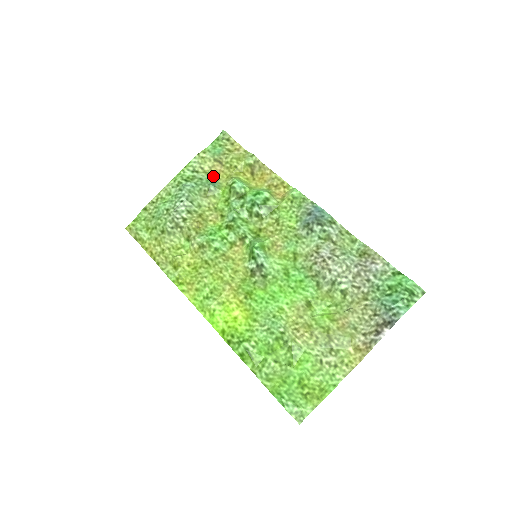
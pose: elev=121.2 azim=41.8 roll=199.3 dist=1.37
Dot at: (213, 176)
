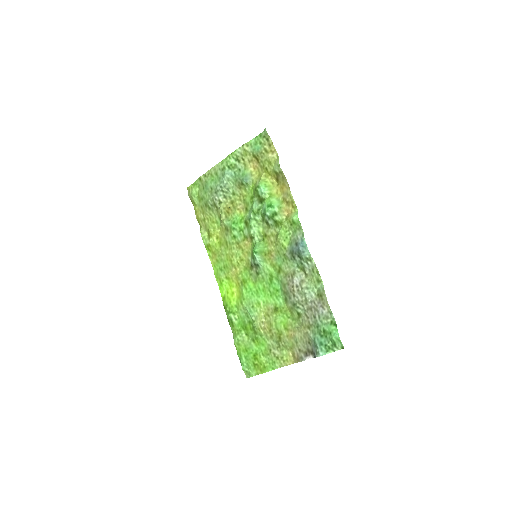
Dot at: (249, 170)
